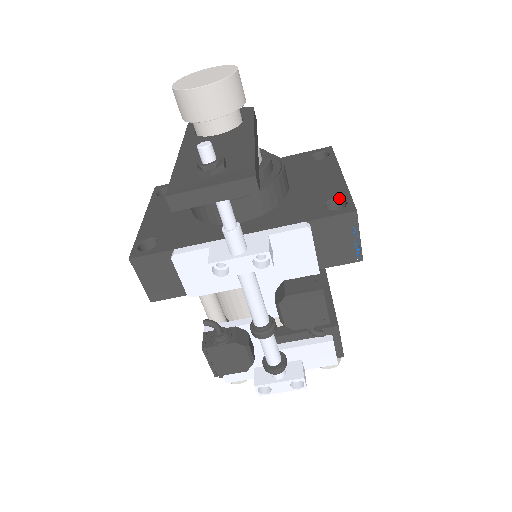
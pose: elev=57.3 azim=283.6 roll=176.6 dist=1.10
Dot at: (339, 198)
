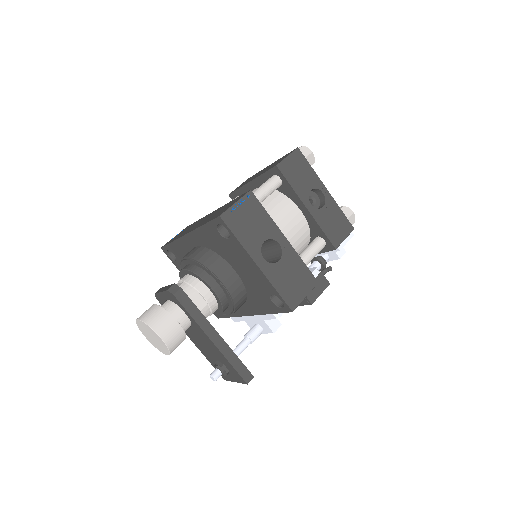
Dot at: occluded
